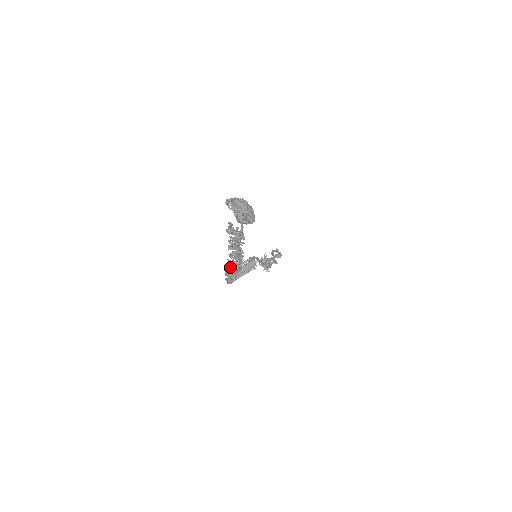
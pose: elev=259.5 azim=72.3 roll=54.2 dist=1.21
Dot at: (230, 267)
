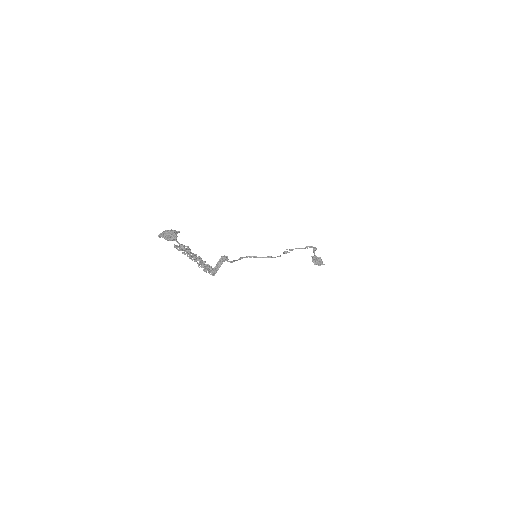
Dot at: occluded
